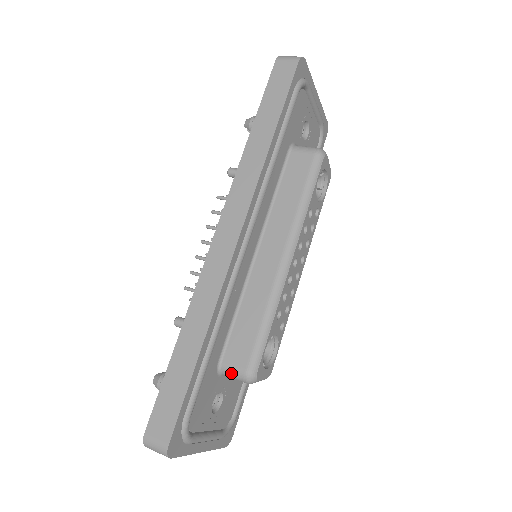
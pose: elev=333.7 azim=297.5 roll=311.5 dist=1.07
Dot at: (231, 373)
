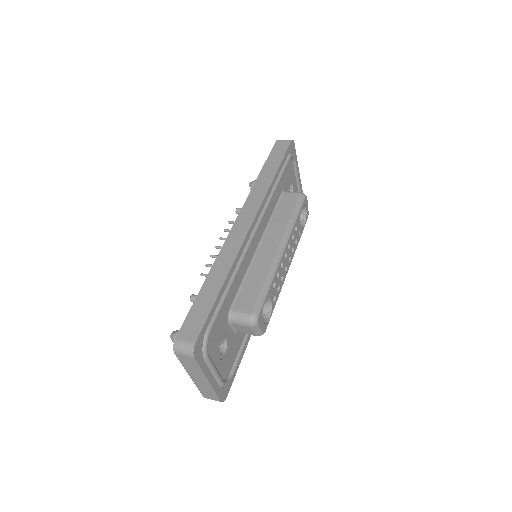
Dot at: (239, 317)
